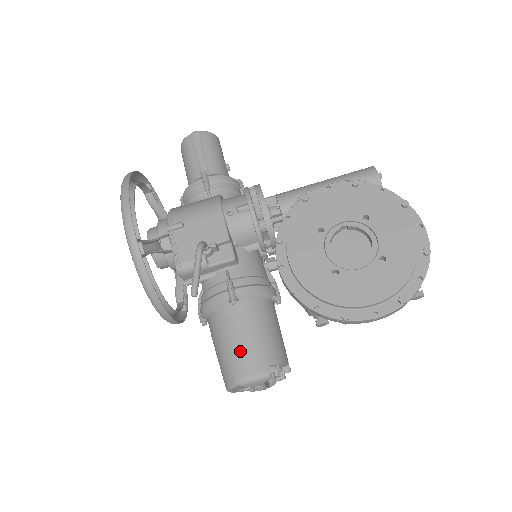
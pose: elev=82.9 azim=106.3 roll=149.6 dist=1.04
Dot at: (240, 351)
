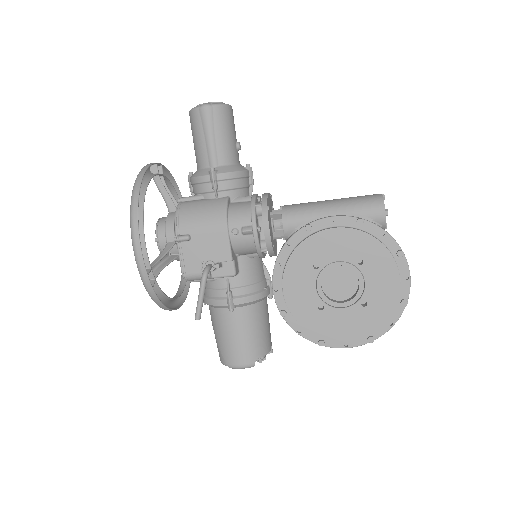
Dot at: (233, 346)
